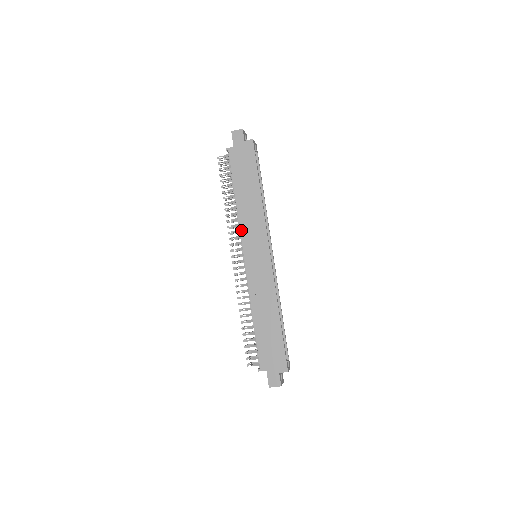
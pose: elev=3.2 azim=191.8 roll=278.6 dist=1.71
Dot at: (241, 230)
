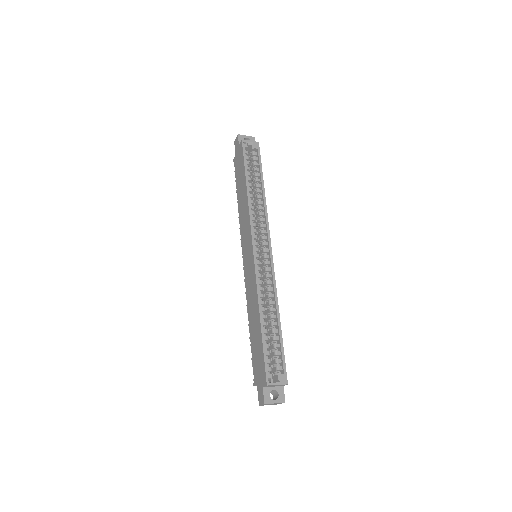
Dot at: (241, 233)
